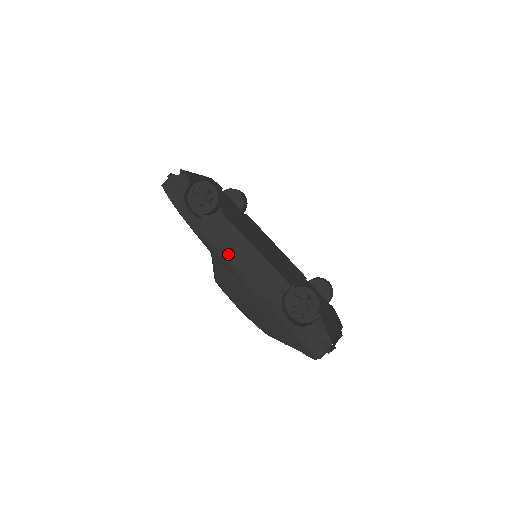
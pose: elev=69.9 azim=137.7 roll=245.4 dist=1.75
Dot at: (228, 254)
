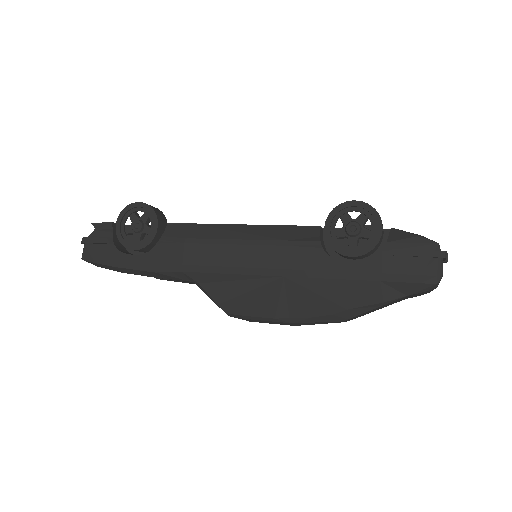
Dot at: (213, 258)
